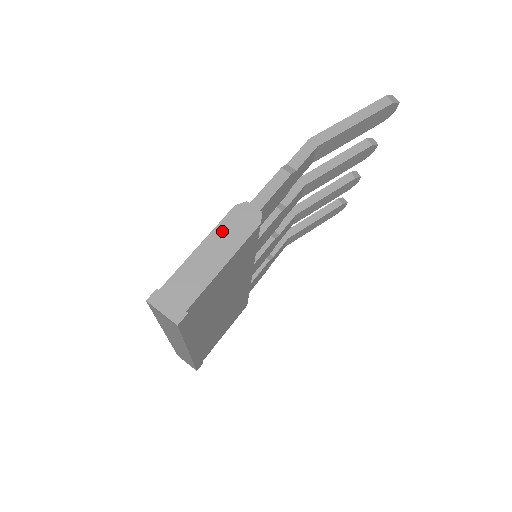
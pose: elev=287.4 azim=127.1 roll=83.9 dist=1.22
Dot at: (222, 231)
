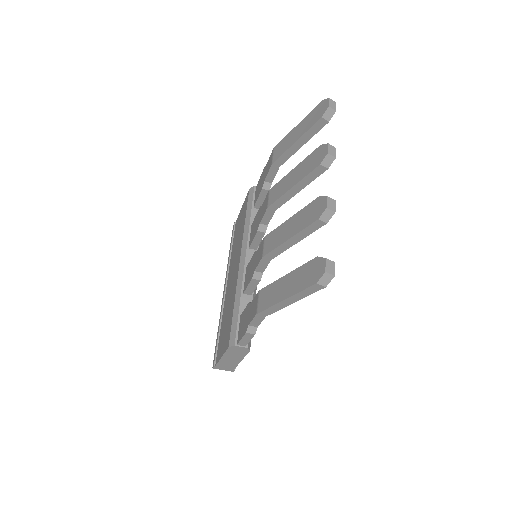
Dot at: (230, 354)
